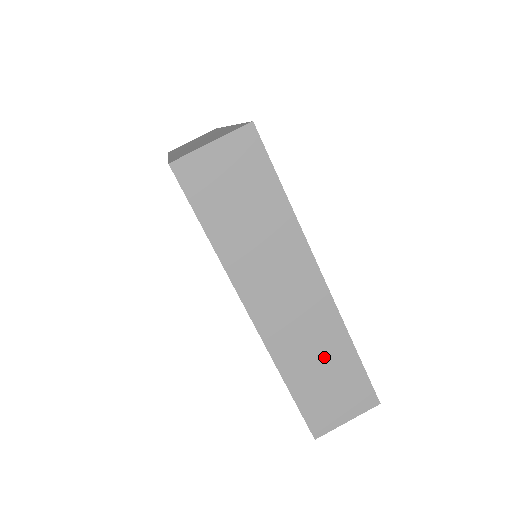
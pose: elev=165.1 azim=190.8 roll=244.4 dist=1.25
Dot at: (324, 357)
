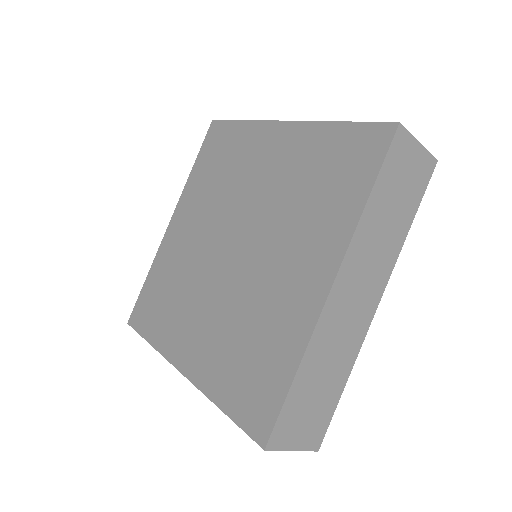
Dot at: (331, 370)
